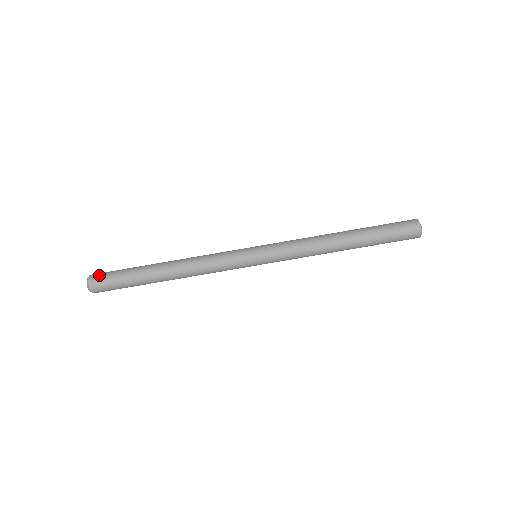
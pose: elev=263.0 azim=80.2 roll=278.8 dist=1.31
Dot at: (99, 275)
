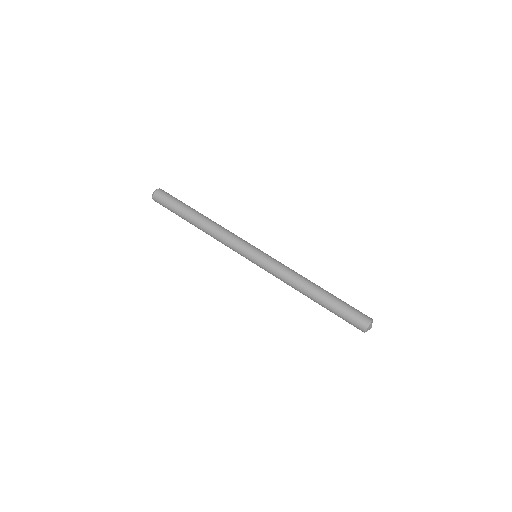
Dot at: (162, 193)
